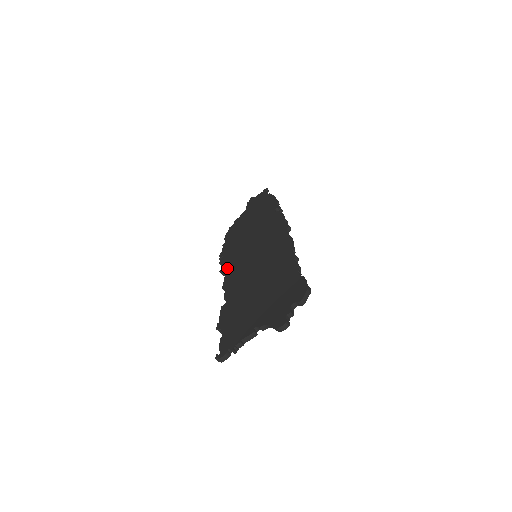
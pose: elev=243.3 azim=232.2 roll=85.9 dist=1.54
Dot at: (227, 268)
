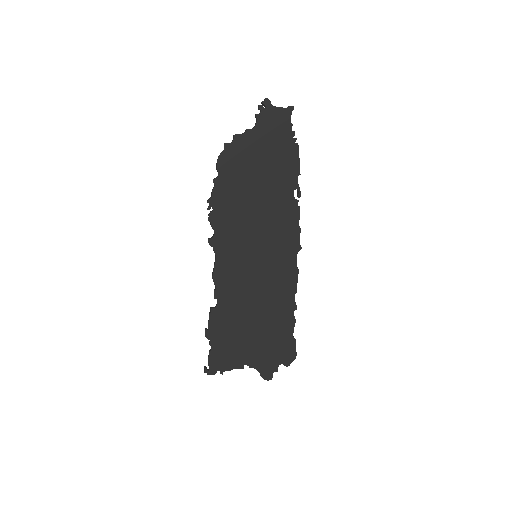
Dot at: (220, 246)
